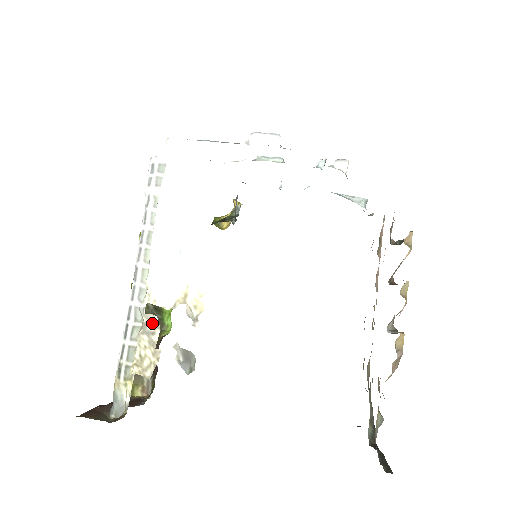
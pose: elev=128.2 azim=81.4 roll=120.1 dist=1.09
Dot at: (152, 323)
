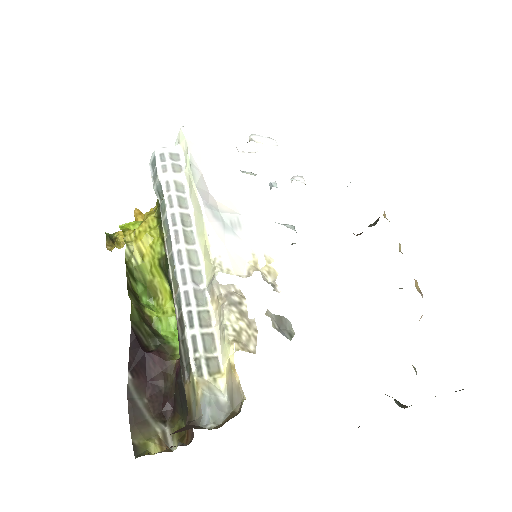
Dot at: (235, 293)
